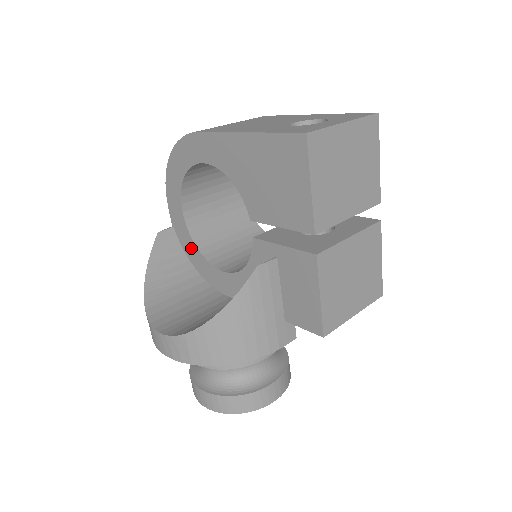
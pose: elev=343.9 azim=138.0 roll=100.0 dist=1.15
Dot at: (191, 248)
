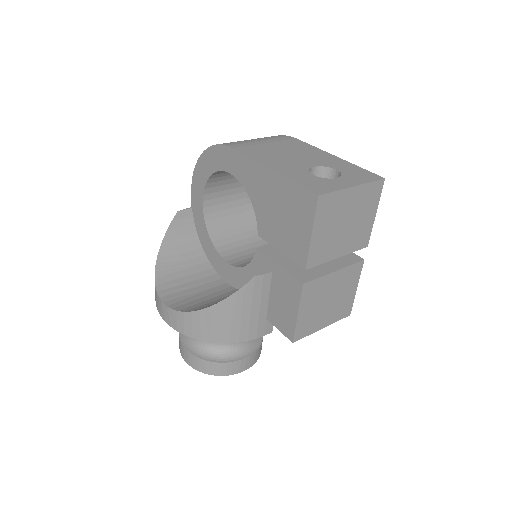
Dot at: (203, 231)
